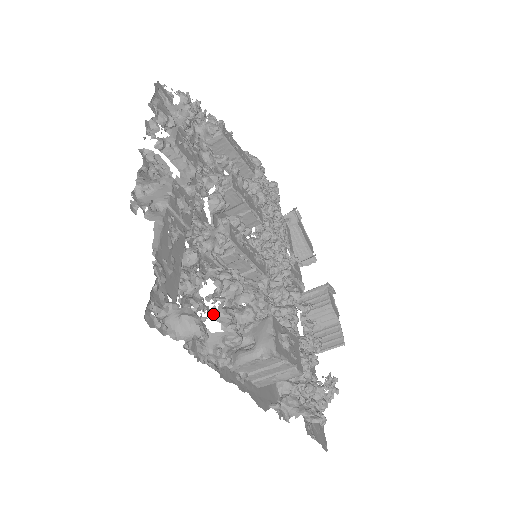
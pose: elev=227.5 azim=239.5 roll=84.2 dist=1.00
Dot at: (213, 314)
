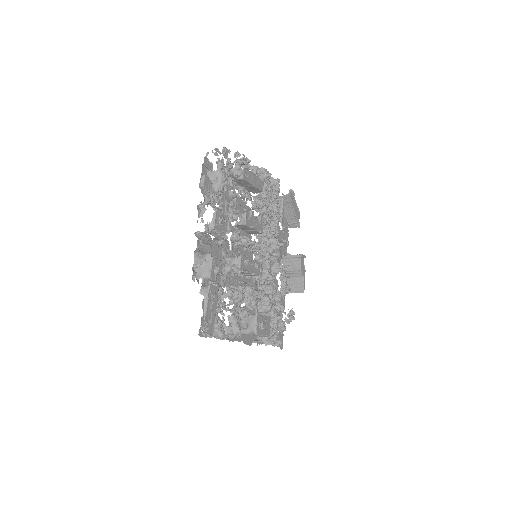
Dot at: (228, 319)
